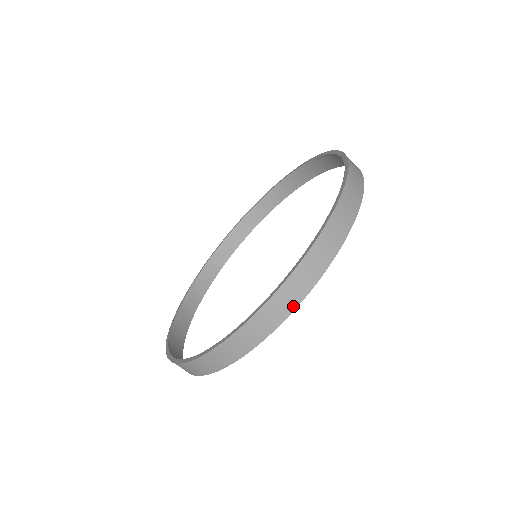
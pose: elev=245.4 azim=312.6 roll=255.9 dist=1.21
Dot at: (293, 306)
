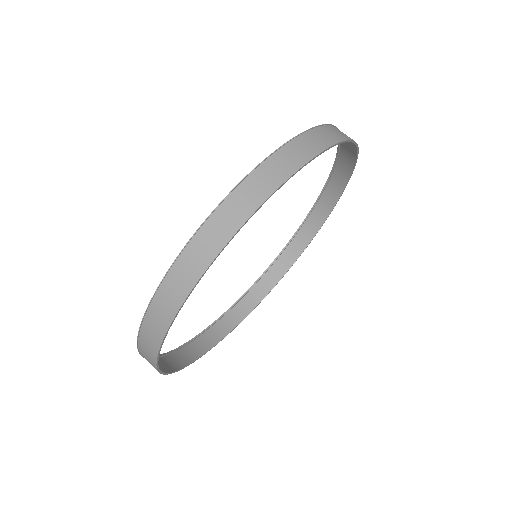
Dot at: (172, 313)
